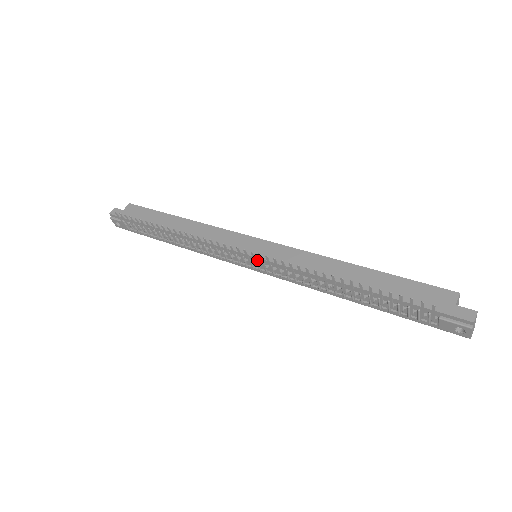
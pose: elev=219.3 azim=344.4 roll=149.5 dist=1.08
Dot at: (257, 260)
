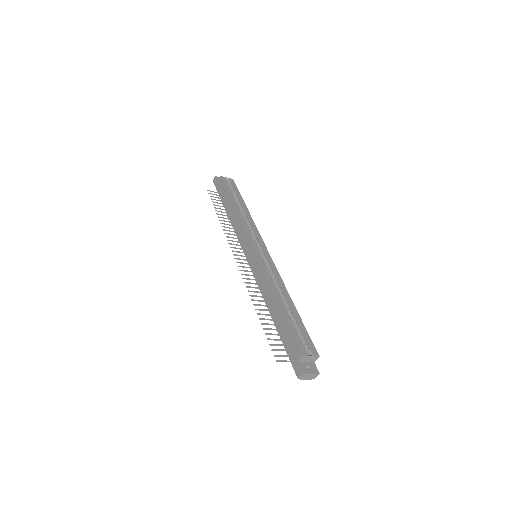
Dot at: occluded
